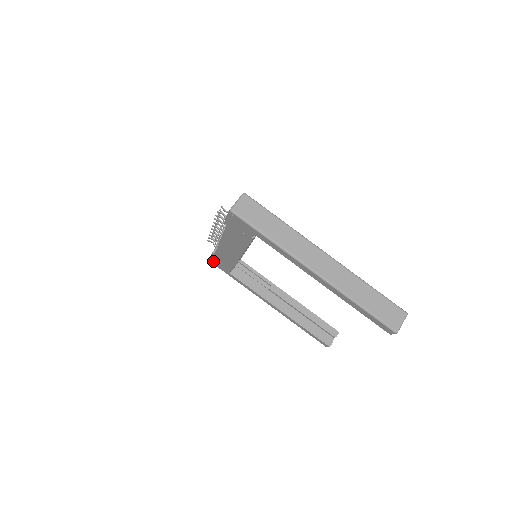
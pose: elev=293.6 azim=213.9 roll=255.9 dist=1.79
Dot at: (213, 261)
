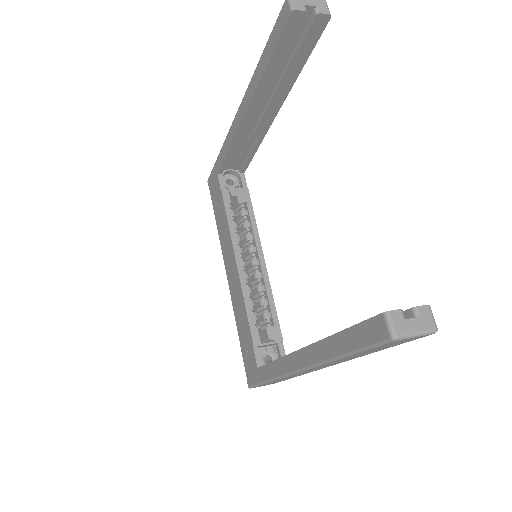
Dot at: (247, 373)
